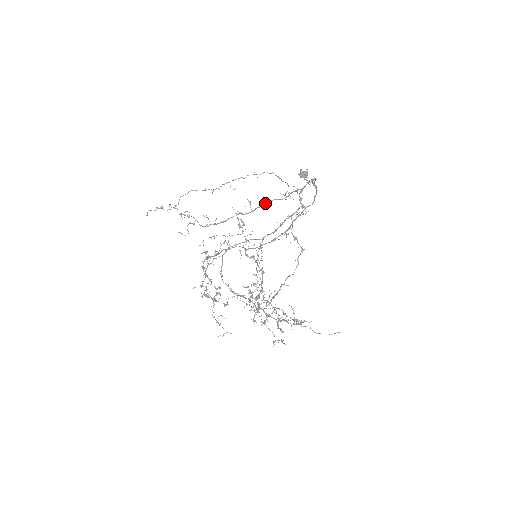
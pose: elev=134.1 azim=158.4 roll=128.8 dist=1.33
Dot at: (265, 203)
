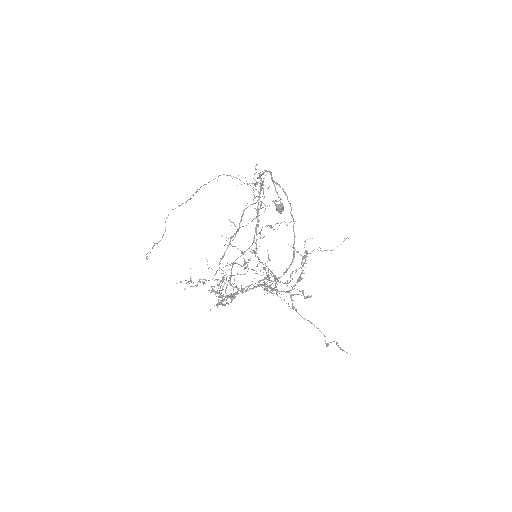
Dot at: occluded
